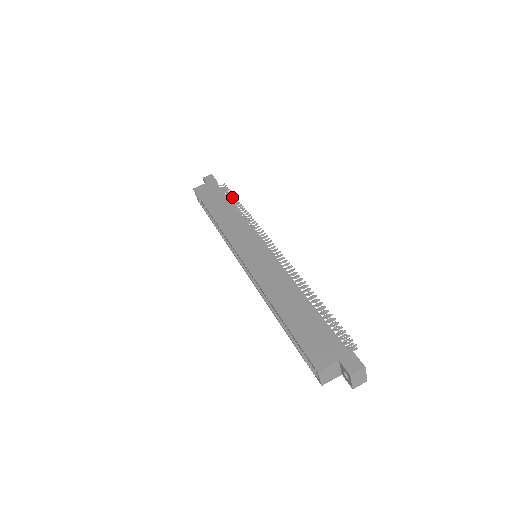
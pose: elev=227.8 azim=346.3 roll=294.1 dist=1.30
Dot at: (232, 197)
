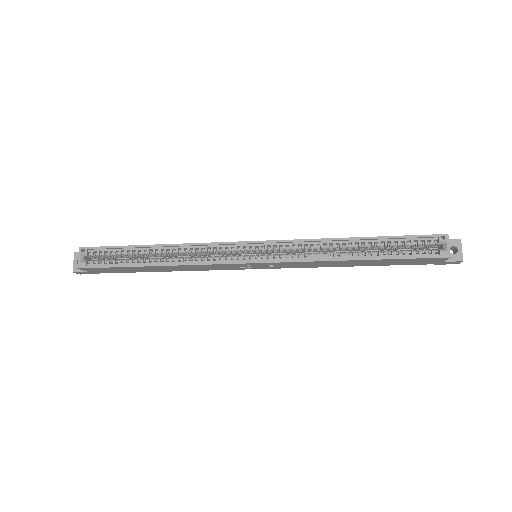
Dot at: occluded
